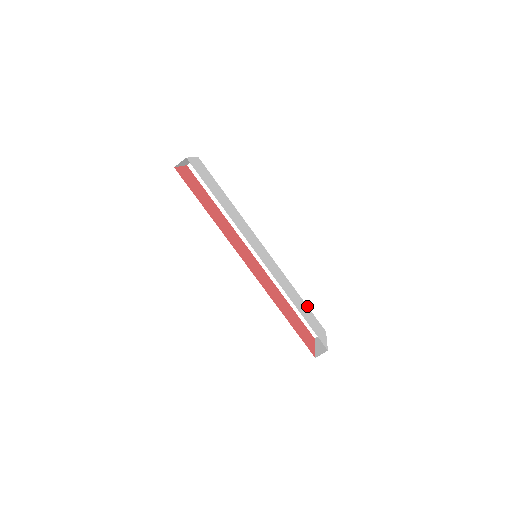
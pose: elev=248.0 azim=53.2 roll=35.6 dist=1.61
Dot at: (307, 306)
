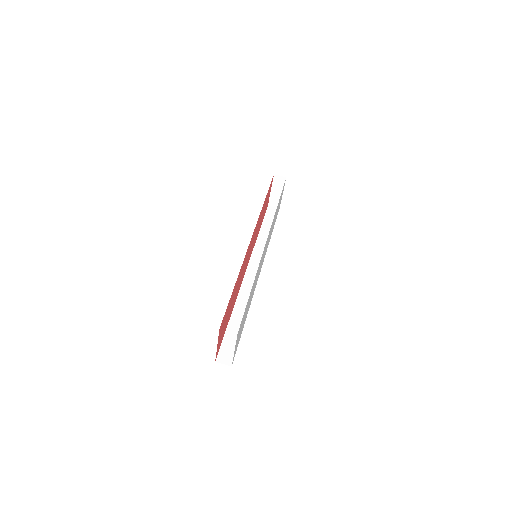
Dot at: occluded
